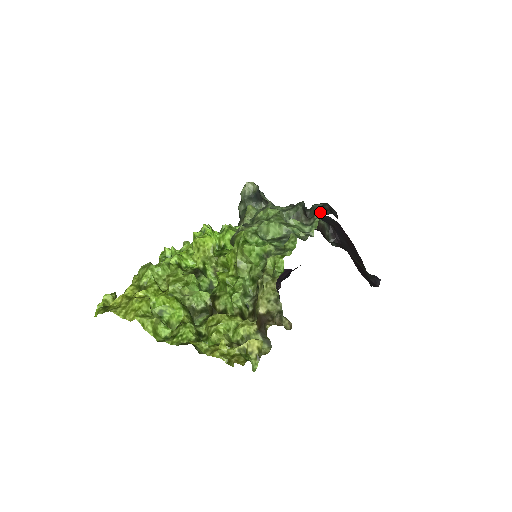
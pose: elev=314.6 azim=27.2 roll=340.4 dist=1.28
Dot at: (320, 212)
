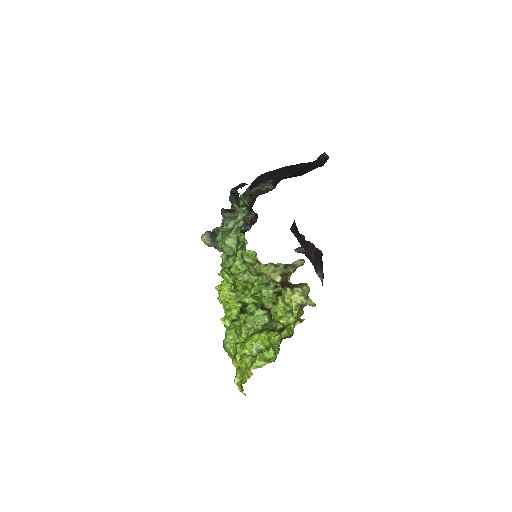
Dot at: (235, 198)
